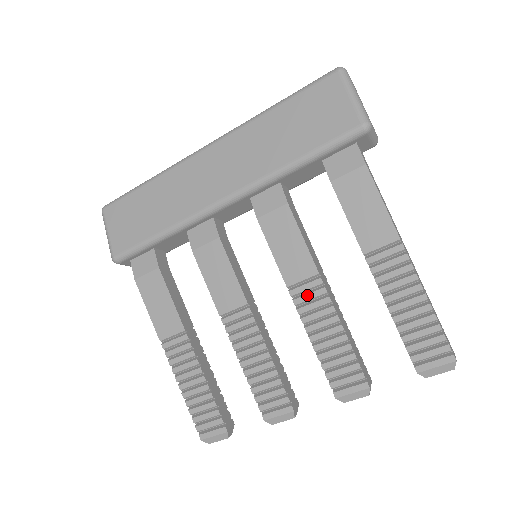
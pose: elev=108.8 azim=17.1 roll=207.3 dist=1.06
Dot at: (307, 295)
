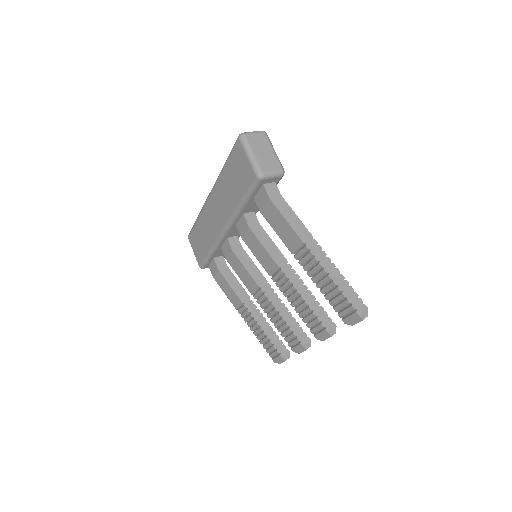
Dot at: (279, 280)
